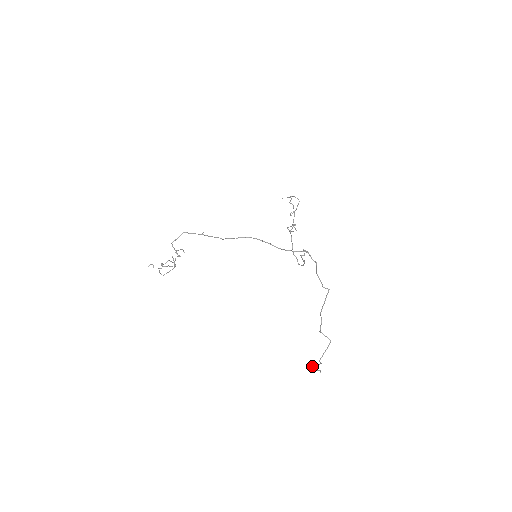
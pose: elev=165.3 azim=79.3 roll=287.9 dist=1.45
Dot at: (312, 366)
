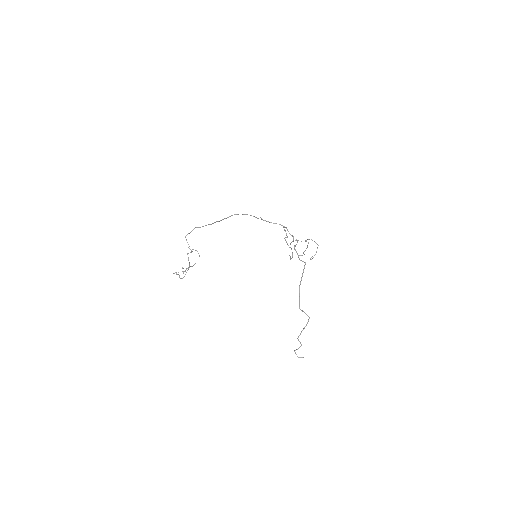
Dot at: (294, 350)
